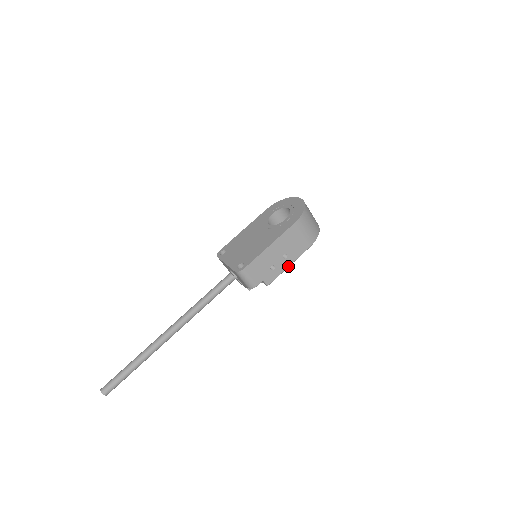
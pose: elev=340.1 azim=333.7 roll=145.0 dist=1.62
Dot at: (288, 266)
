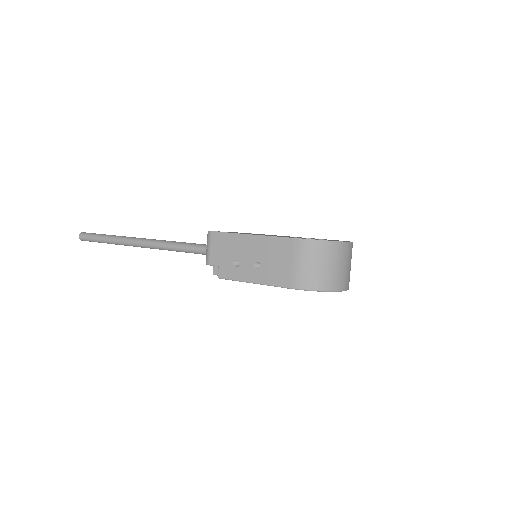
Dot at: (252, 281)
